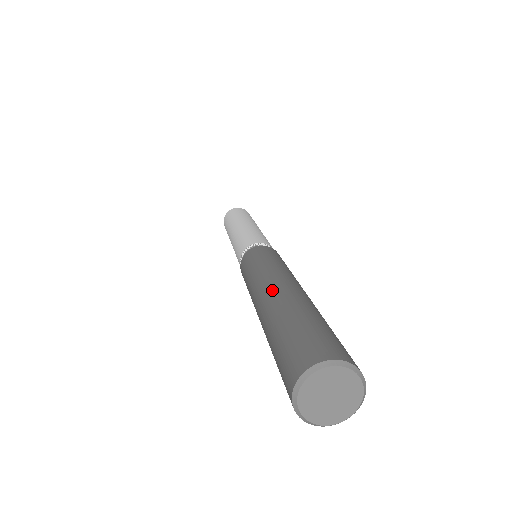
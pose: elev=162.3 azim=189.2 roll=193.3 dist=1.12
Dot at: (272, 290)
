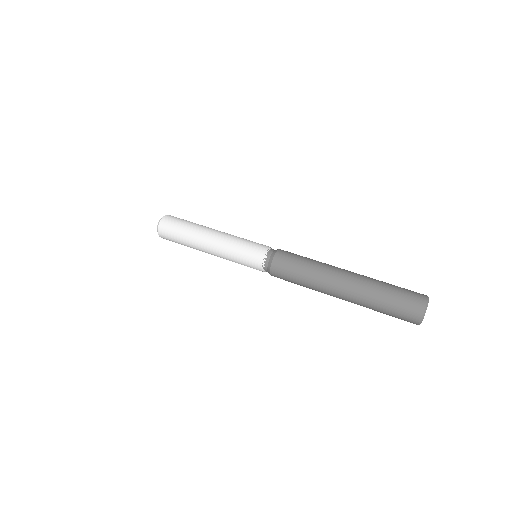
Dot at: (343, 293)
